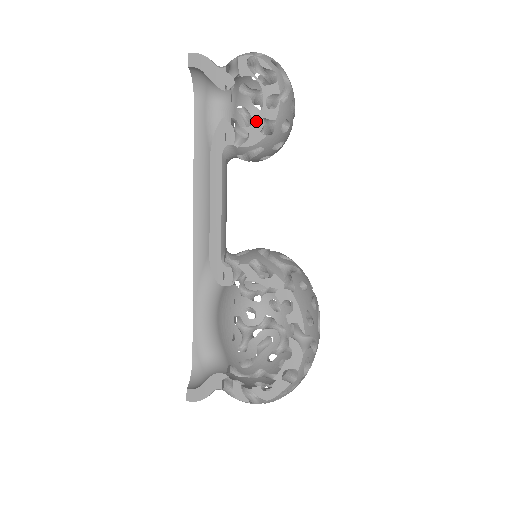
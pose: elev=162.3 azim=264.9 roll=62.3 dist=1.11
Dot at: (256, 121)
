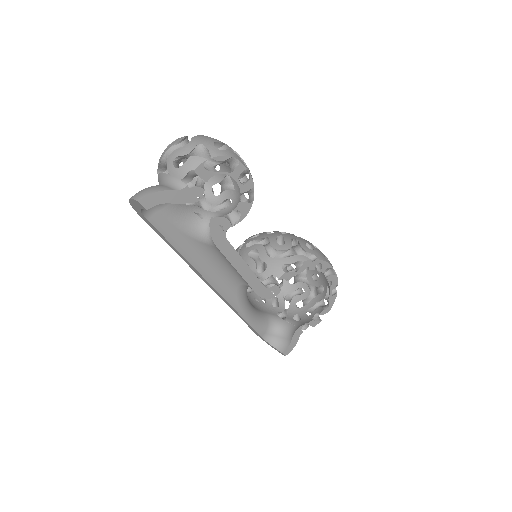
Dot at: occluded
